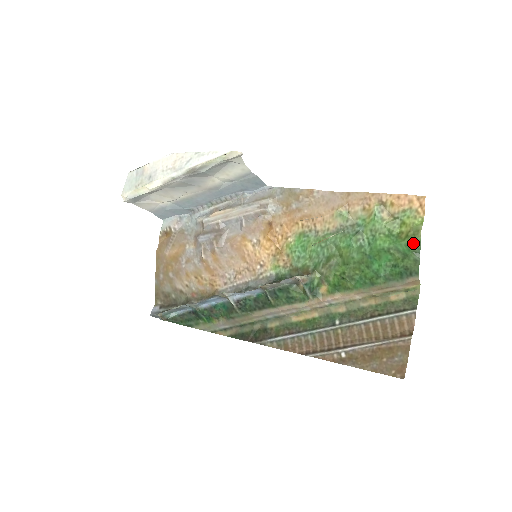
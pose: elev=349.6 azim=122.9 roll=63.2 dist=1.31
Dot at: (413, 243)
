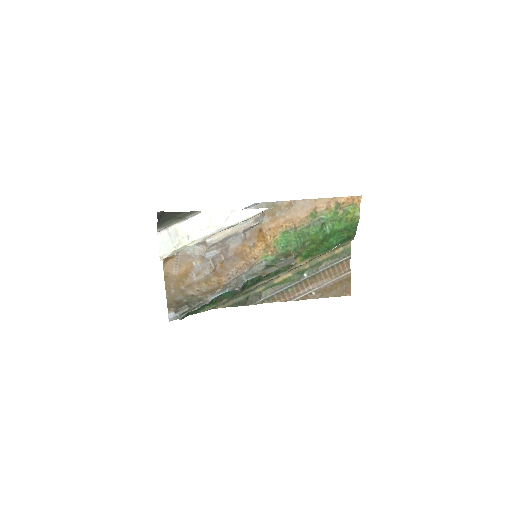
Dot at: (354, 223)
